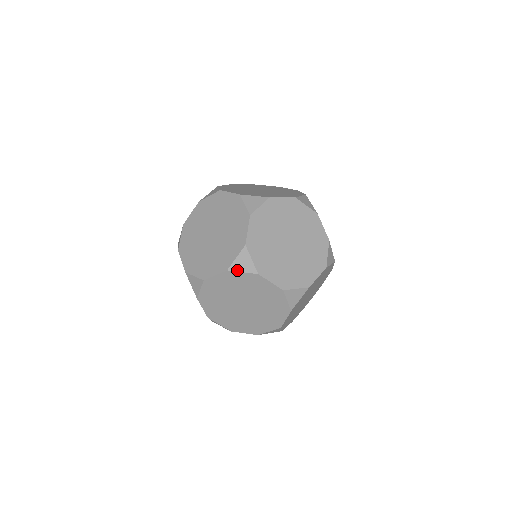
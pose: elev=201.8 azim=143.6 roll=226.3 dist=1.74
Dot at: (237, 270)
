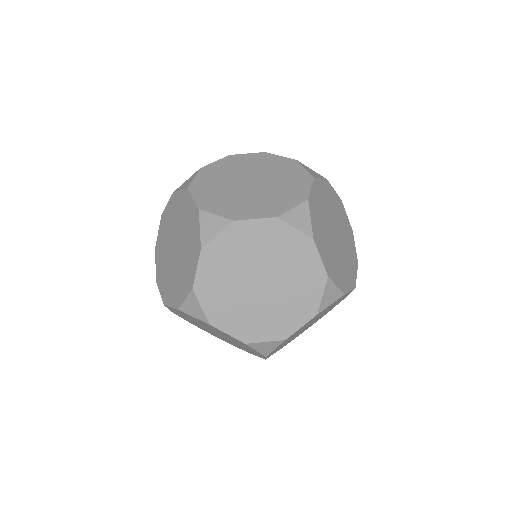
Dot at: (187, 313)
